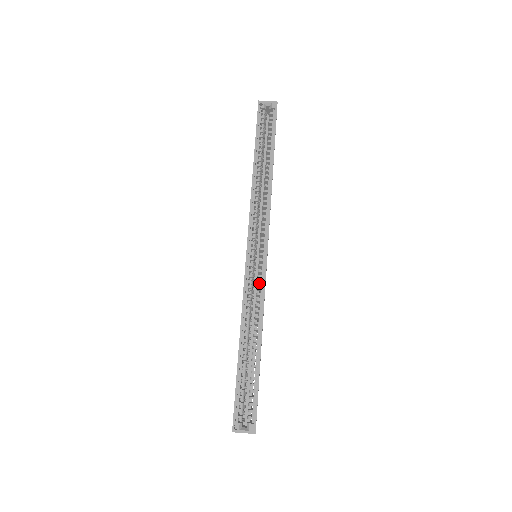
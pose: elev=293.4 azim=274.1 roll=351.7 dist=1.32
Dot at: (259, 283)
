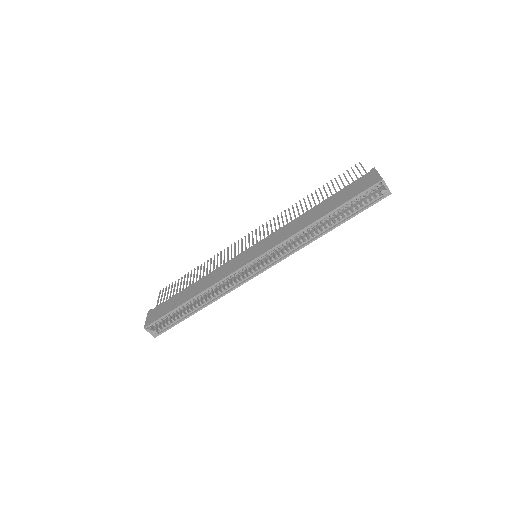
Dot at: (238, 281)
